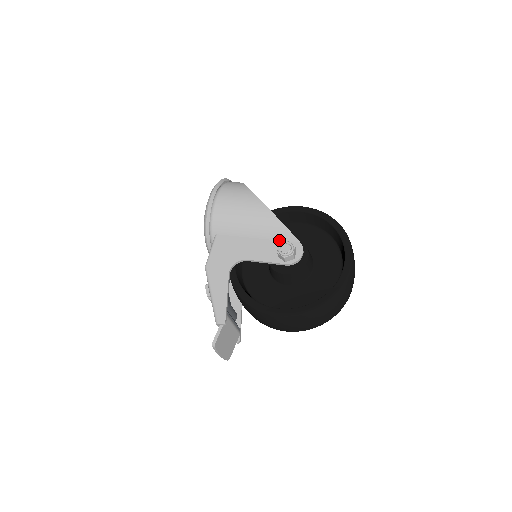
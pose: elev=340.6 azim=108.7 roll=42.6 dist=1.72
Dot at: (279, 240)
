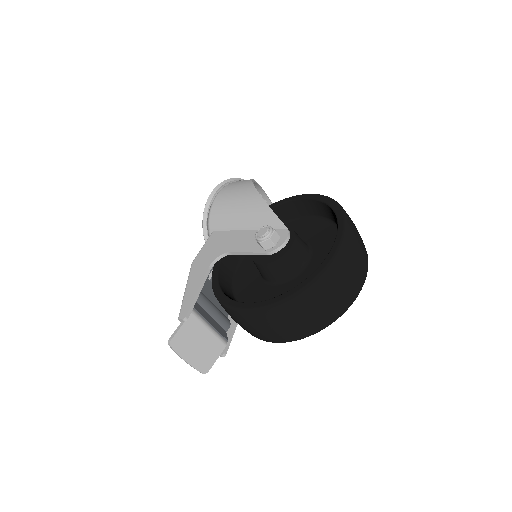
Dot at: occluded
